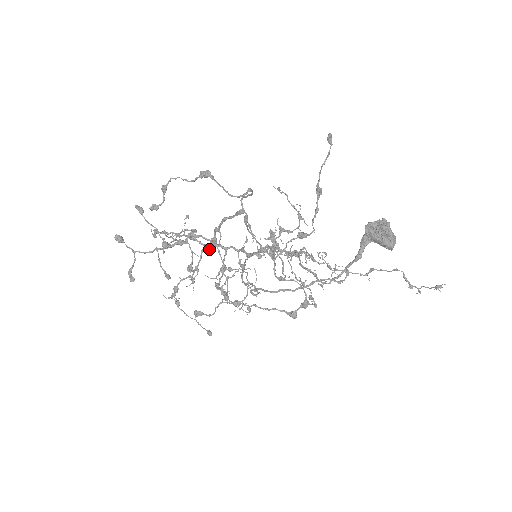
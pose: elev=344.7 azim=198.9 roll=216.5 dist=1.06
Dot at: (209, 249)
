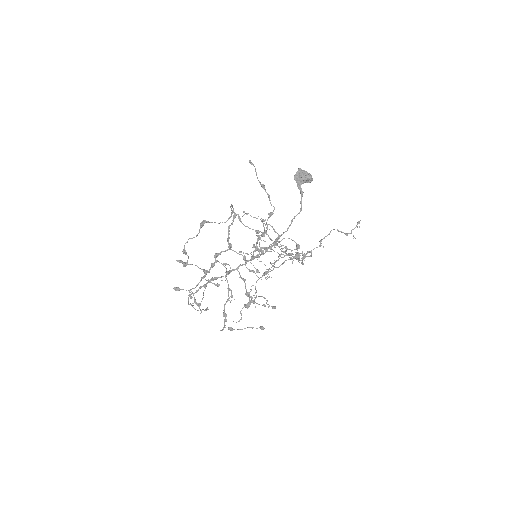
Dot at: (228, 274)
